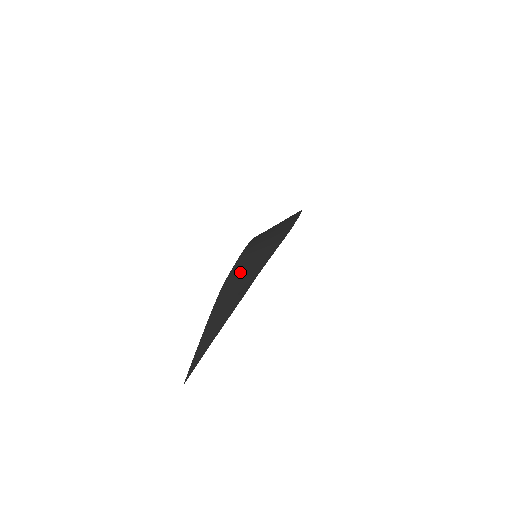
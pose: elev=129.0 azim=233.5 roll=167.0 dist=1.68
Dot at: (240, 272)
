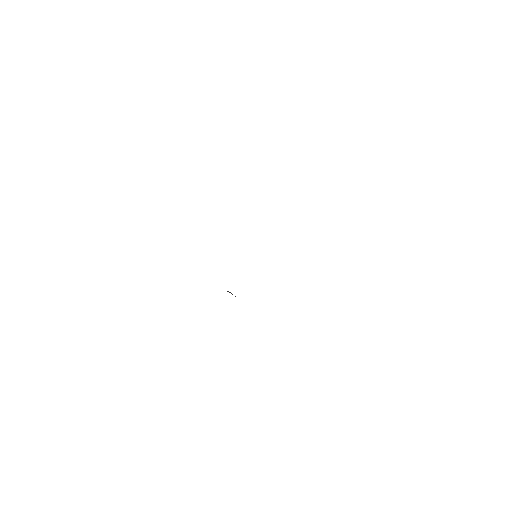
Dot at: occluded
